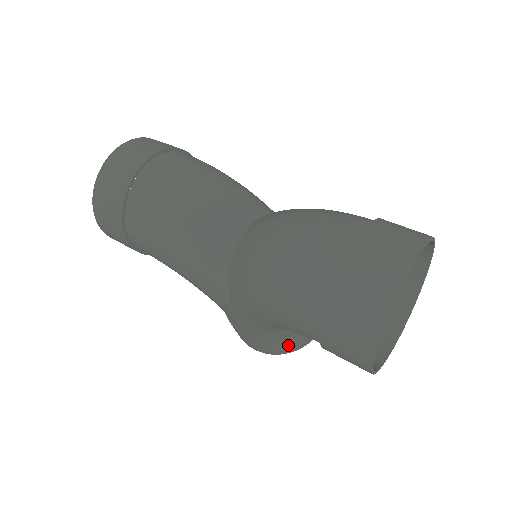
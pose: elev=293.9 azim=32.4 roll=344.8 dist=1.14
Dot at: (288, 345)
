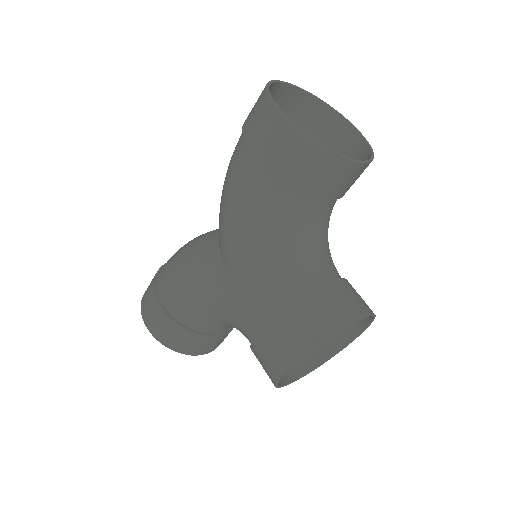
Dot at: (313, 316)
